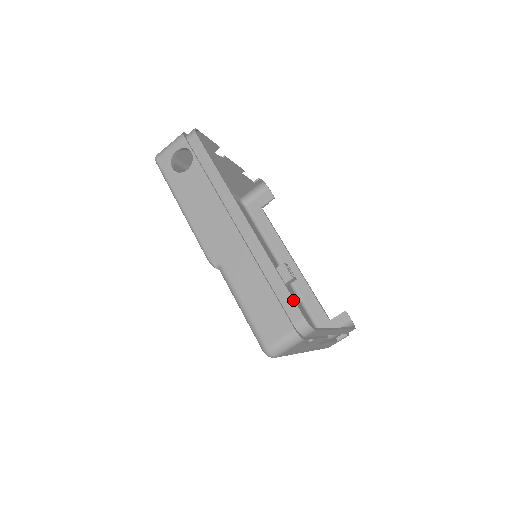
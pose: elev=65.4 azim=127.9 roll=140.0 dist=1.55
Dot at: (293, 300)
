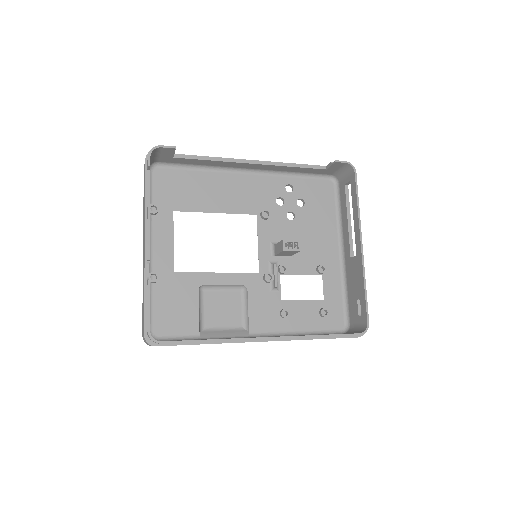
Dot at: occluded
